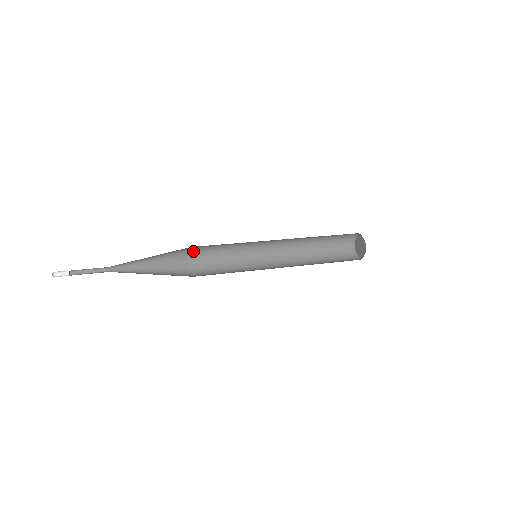
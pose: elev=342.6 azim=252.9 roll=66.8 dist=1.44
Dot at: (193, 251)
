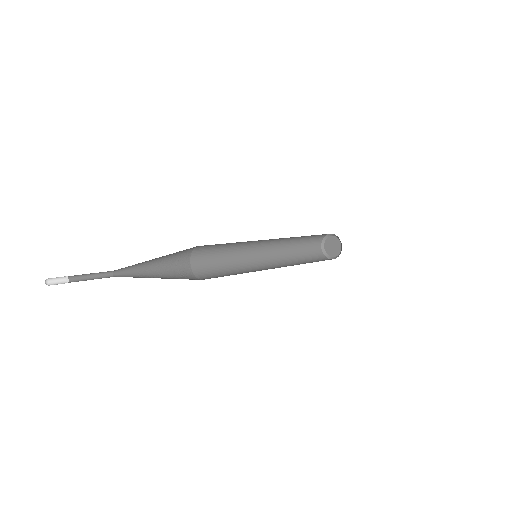
Dot at: (193, 257)
